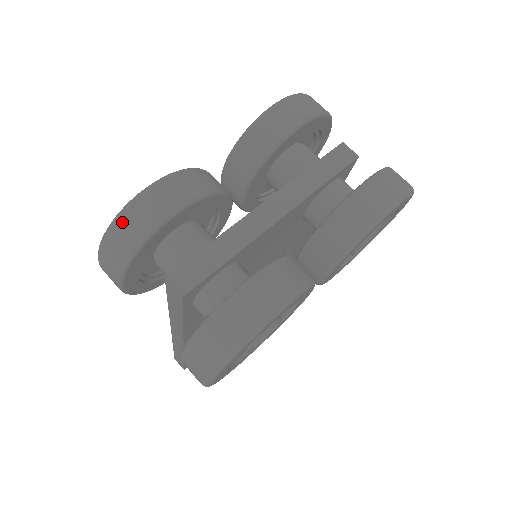
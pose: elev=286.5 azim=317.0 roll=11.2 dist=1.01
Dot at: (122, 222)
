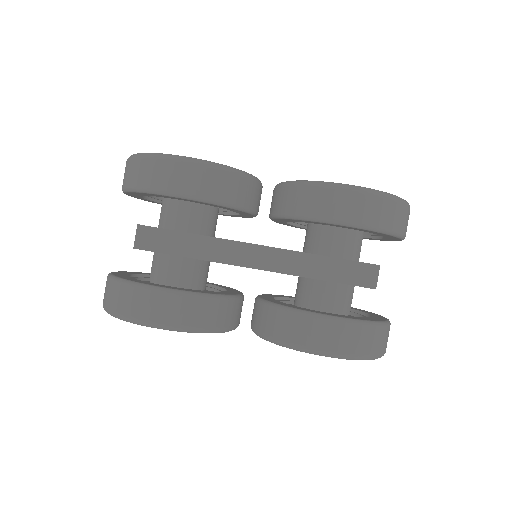
Dot at: (144, 163)
